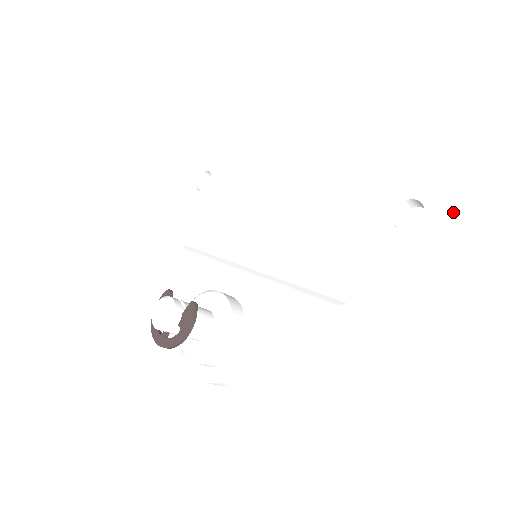
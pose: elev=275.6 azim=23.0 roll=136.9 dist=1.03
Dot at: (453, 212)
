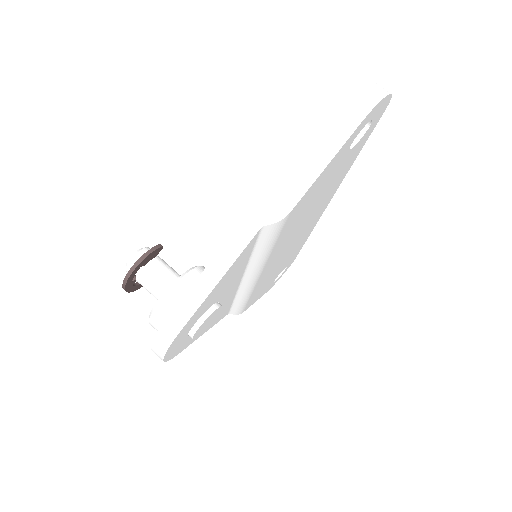
Dot at: (368, 85)
